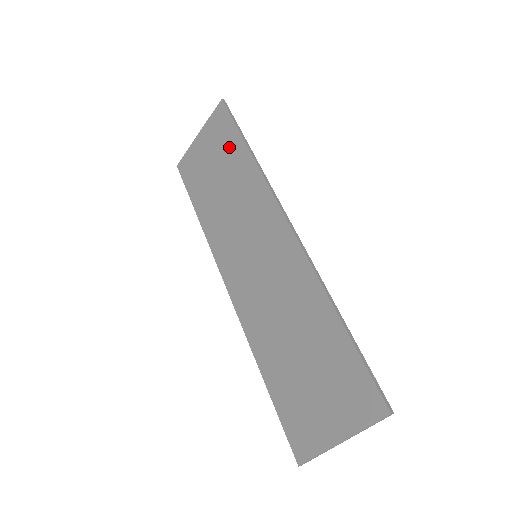
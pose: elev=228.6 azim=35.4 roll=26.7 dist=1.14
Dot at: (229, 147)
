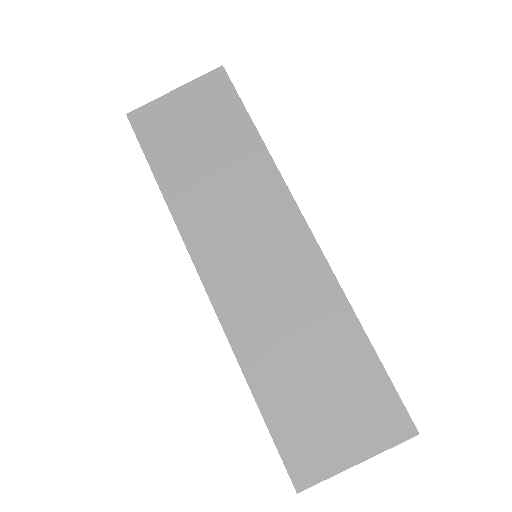
Dot at: (229, 123)
